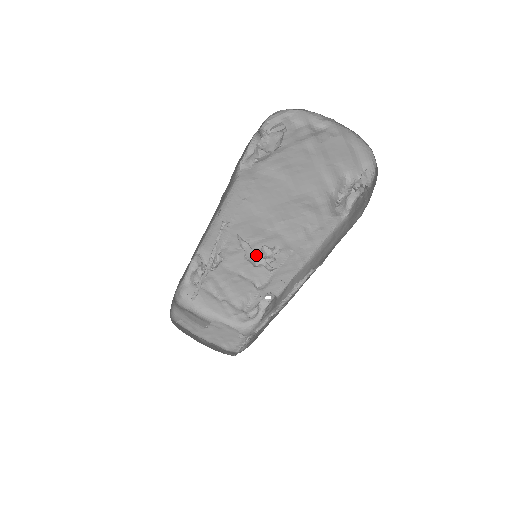
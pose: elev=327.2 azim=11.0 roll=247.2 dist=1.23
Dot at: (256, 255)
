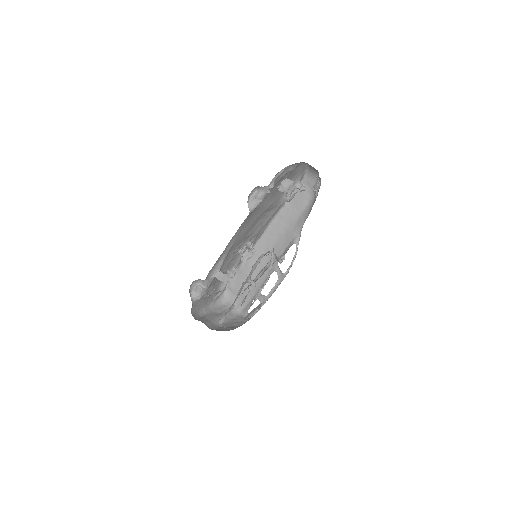
Dot at: (277, 257)
